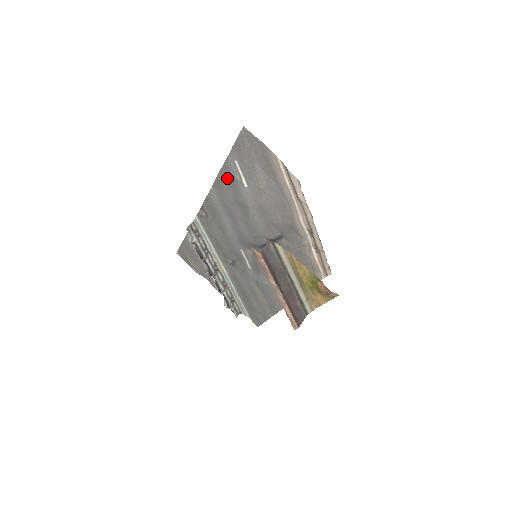
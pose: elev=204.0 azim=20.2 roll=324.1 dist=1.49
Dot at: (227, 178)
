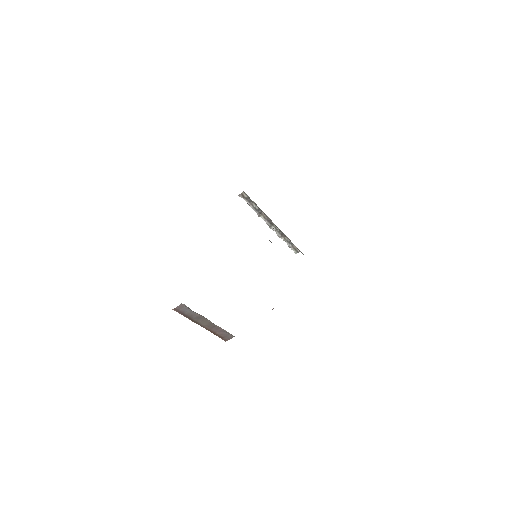
Dot at: occluded
